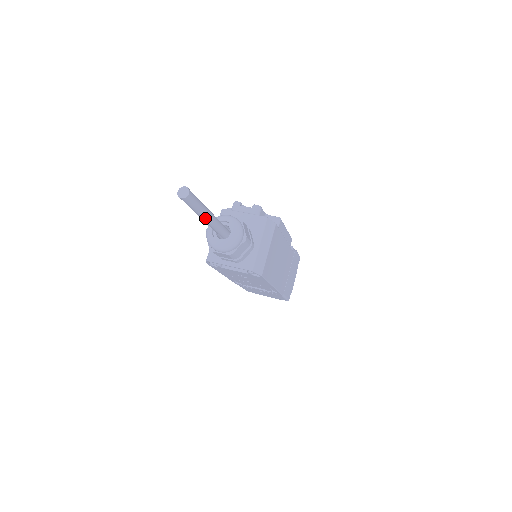
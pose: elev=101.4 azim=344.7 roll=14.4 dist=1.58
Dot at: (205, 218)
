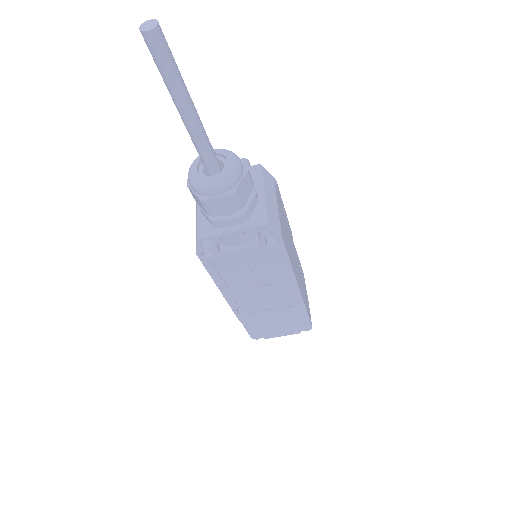
Dot at: (187, 107)
